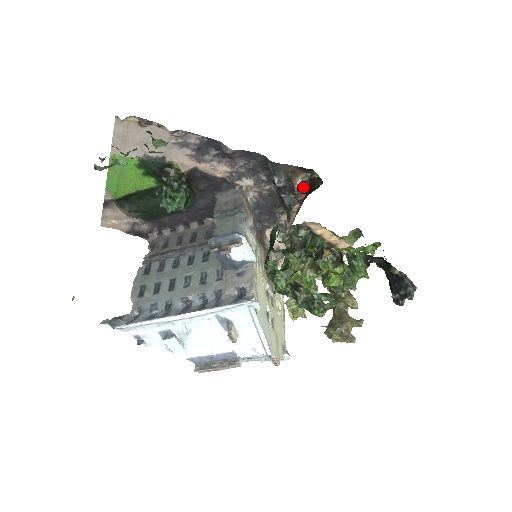
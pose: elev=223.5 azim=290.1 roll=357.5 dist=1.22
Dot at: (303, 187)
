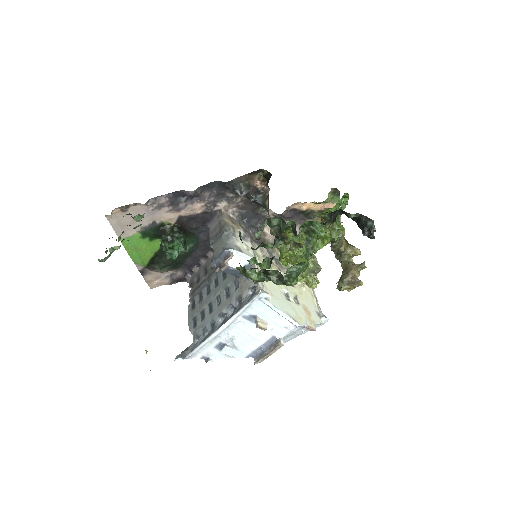
Dot at: (264, 185)
